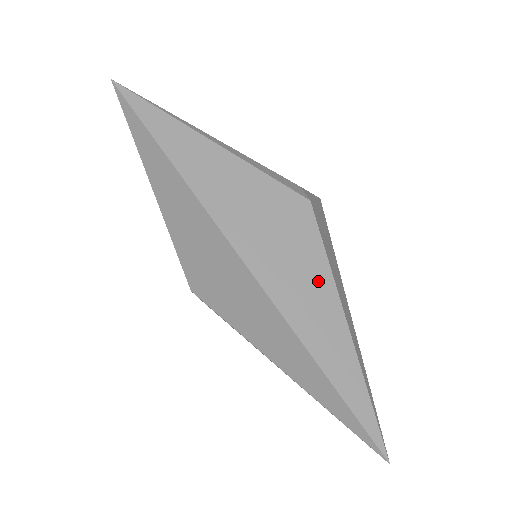
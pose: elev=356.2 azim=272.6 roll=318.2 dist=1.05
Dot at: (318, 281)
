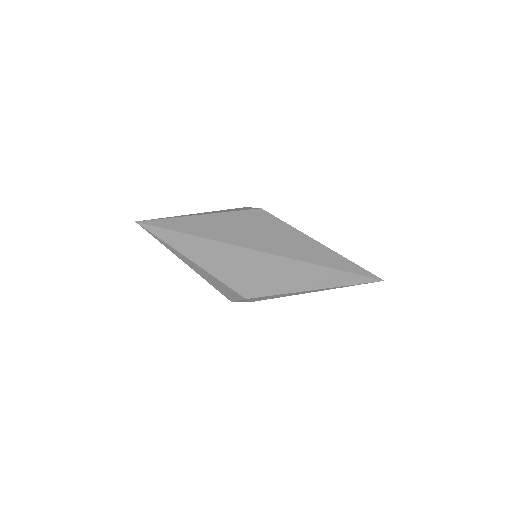
Dot at: (299, 238)
